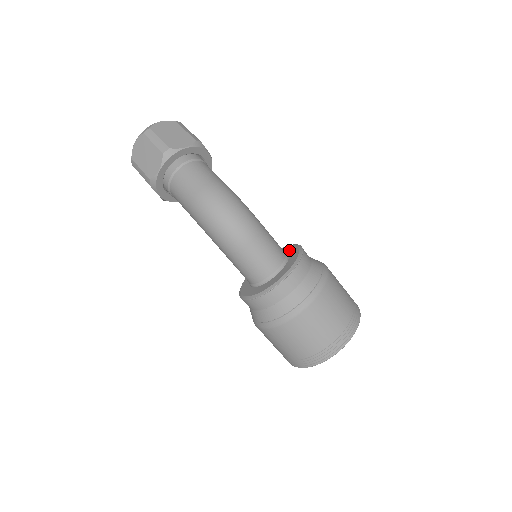
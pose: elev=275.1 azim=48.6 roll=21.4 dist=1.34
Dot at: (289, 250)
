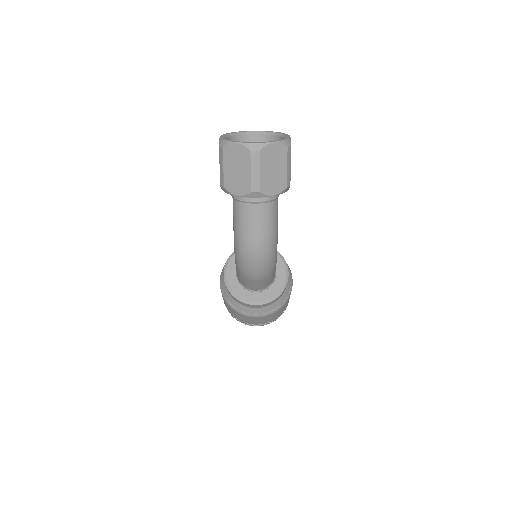
Dot at: (280, 270)
